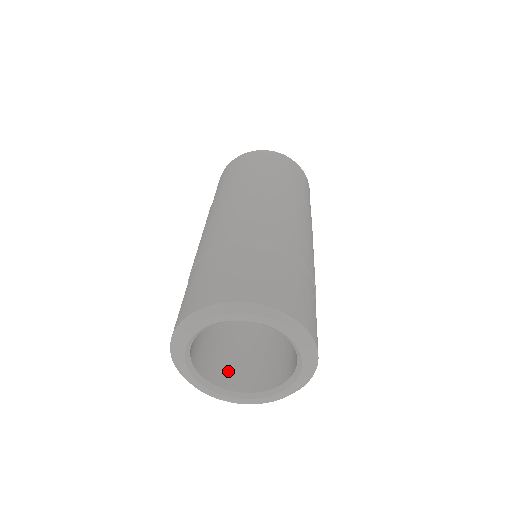
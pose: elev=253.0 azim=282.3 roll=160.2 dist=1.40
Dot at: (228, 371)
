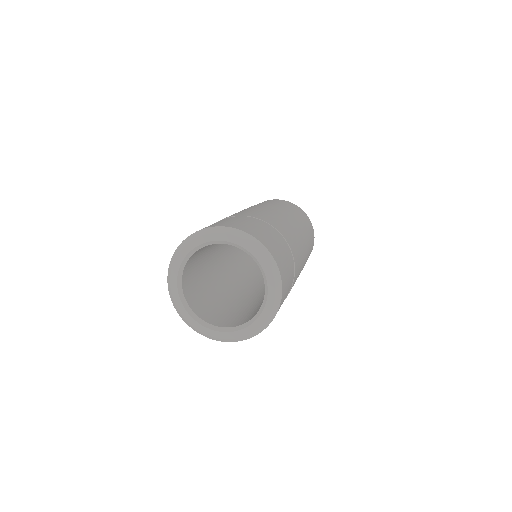
Dot at: (216, 317)
